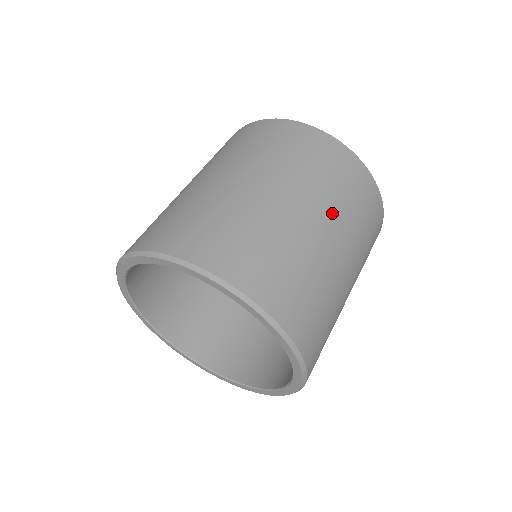
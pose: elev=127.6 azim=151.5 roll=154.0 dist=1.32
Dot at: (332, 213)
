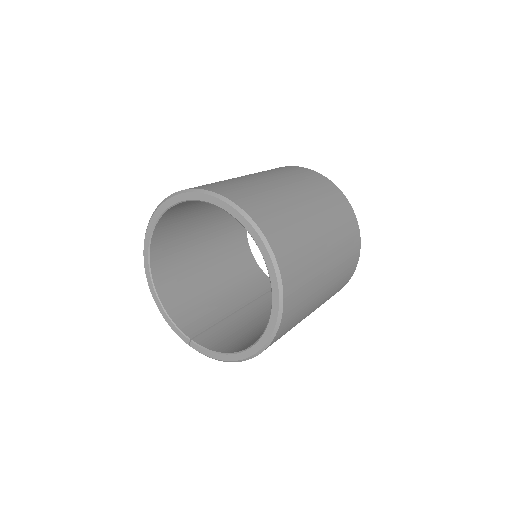
Dot at: occluded
